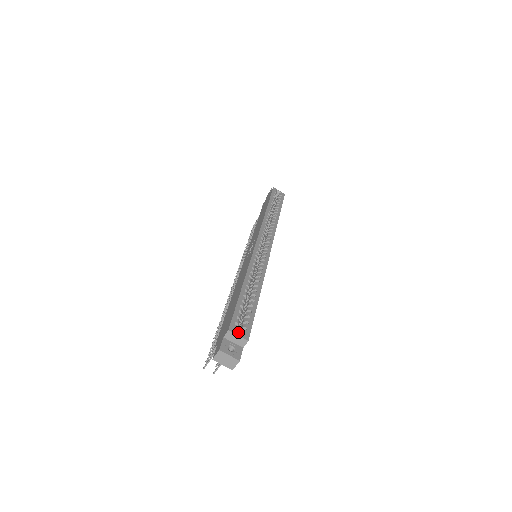
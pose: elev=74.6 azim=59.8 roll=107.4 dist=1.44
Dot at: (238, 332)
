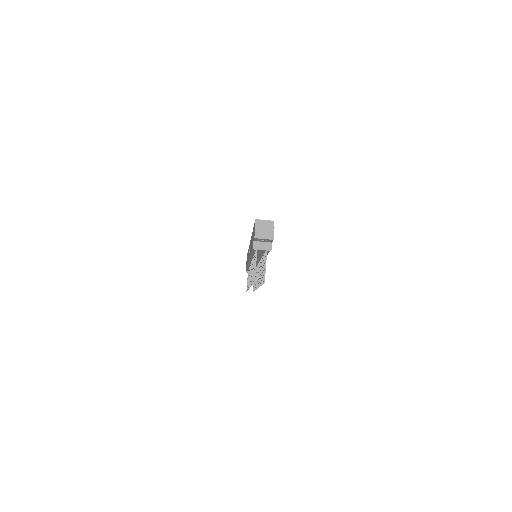
Dot at: occluded
